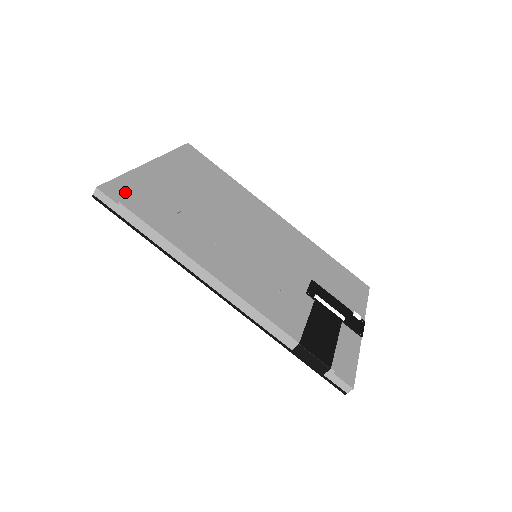
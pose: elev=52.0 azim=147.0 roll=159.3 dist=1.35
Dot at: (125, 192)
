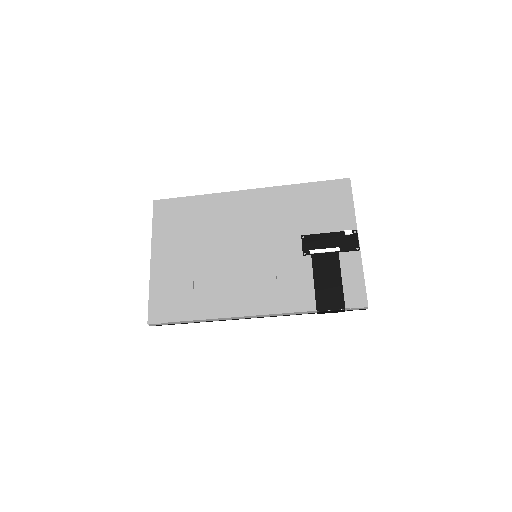
Dot at: (160, 308)
